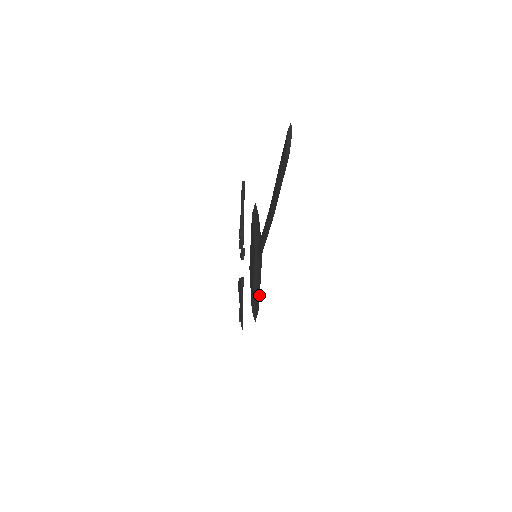
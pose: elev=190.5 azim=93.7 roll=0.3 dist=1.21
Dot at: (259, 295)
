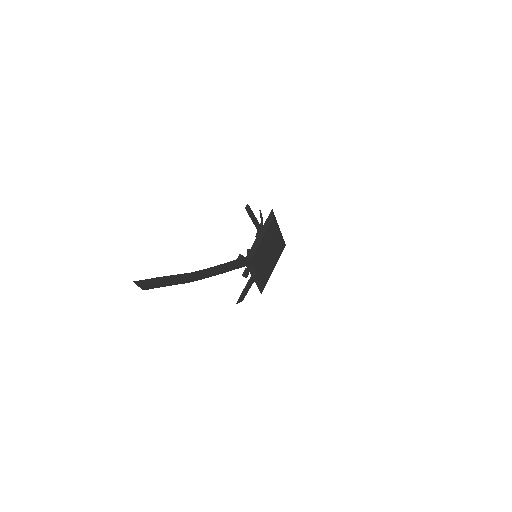
Dot at: (260, 279)
